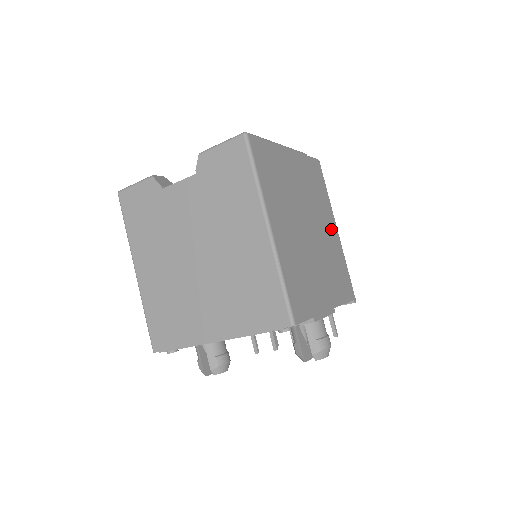
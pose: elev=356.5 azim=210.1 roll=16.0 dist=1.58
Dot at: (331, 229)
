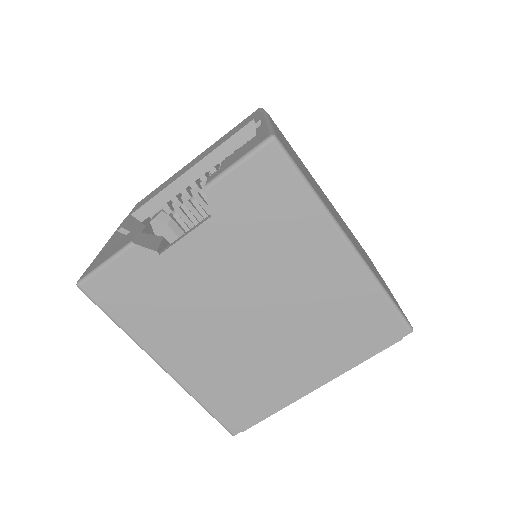
Dot at: occluded
